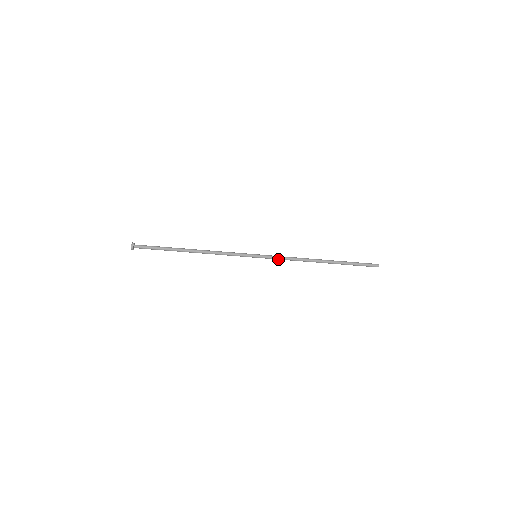
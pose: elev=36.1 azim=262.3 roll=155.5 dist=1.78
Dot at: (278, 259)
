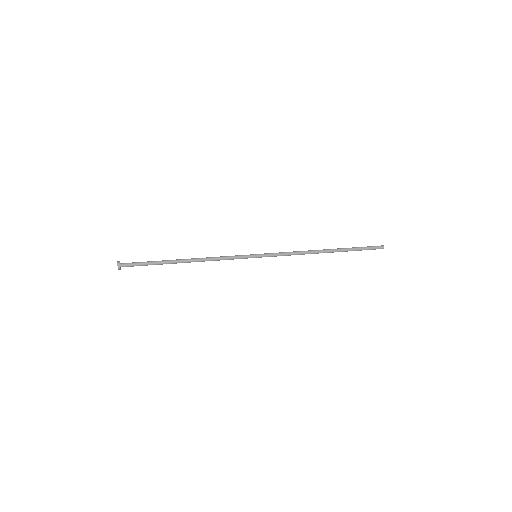
Dot at: (279, 255)
